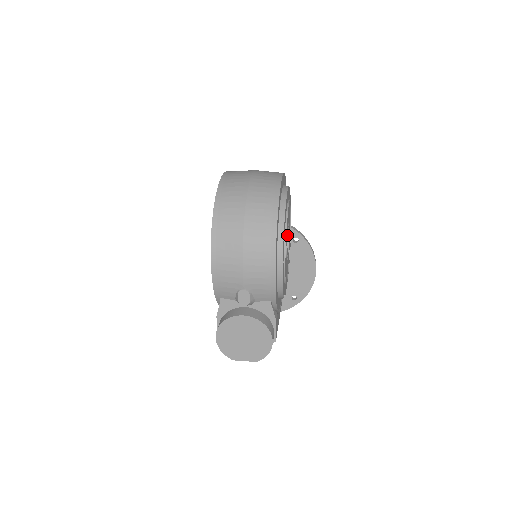
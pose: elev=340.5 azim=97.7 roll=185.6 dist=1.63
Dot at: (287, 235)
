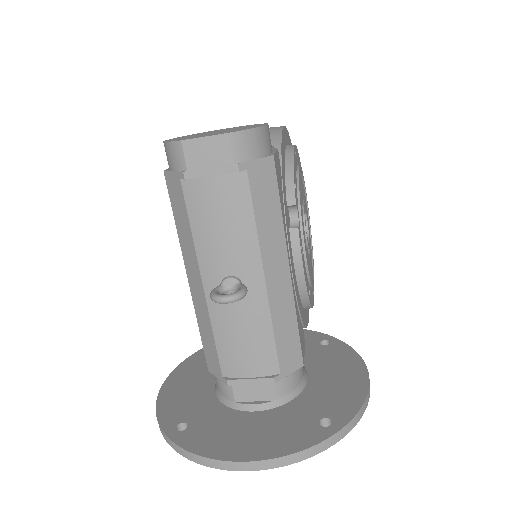
Dot at: occluded
